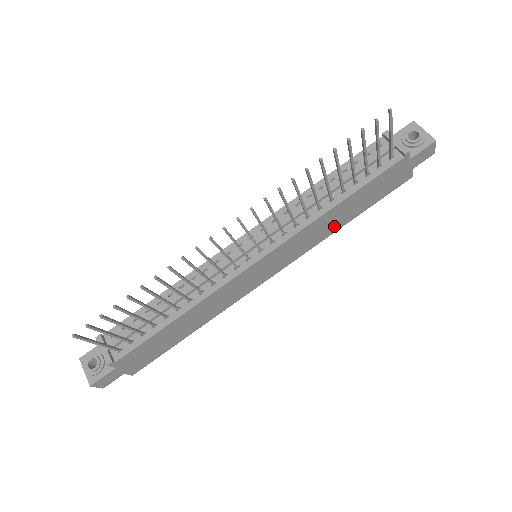
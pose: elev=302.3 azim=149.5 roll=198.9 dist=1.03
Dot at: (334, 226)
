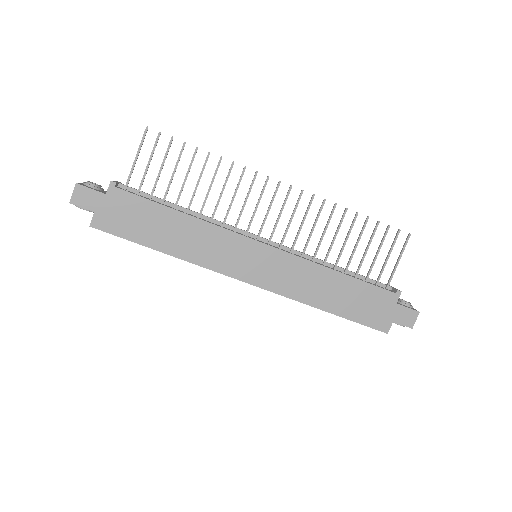
Dot at: (318, 297)
